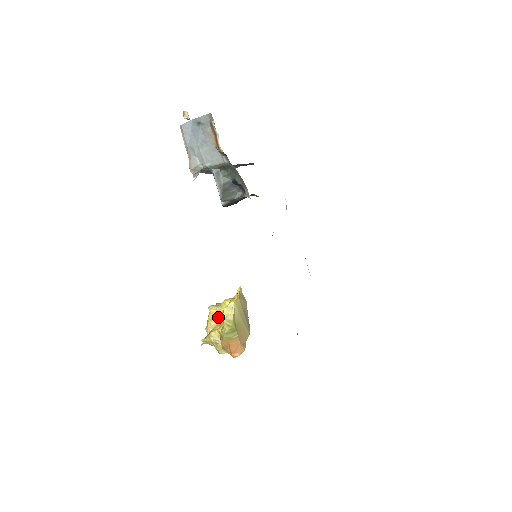
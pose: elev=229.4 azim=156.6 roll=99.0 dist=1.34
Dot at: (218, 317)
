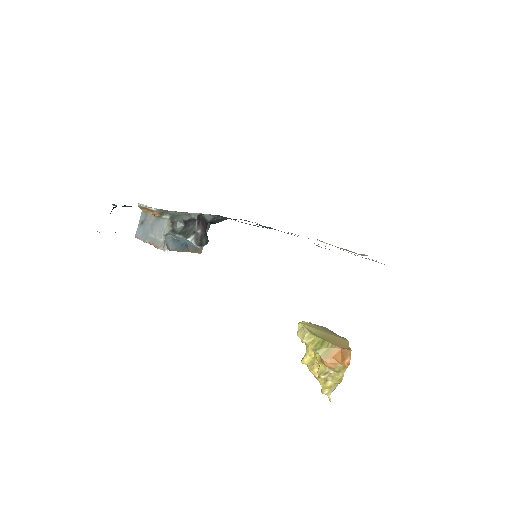
Dot at: (314, 359)
